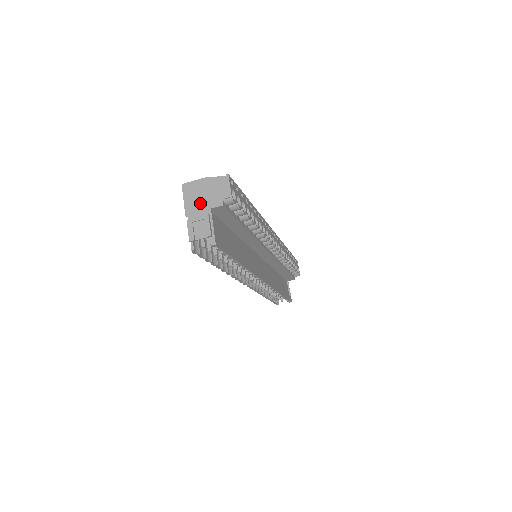
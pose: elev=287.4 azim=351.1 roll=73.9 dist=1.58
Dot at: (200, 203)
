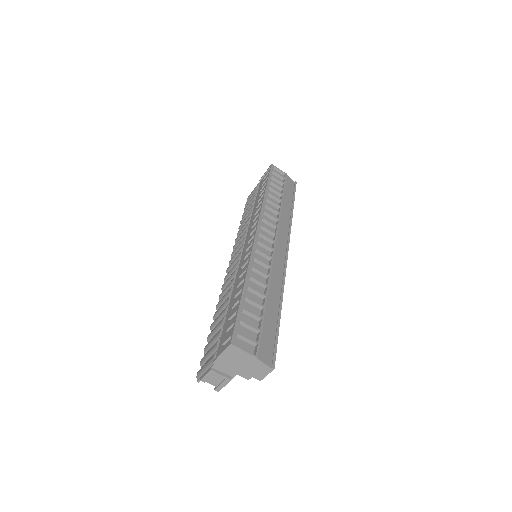
Dot at: (232, 366)
